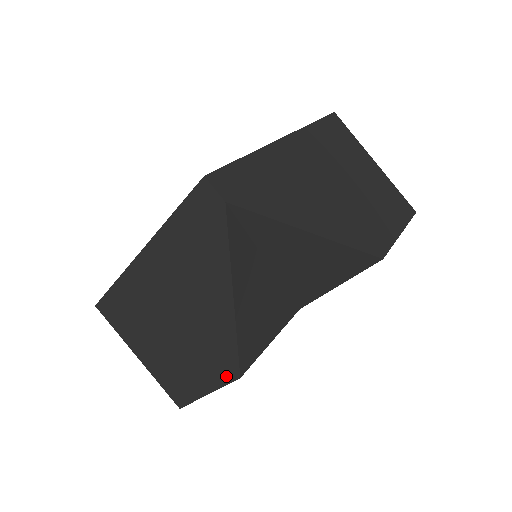
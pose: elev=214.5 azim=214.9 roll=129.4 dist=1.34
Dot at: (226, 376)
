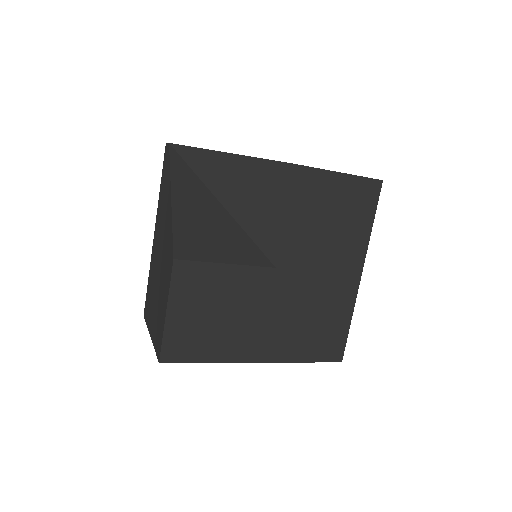
Dot at: (170, 271)
